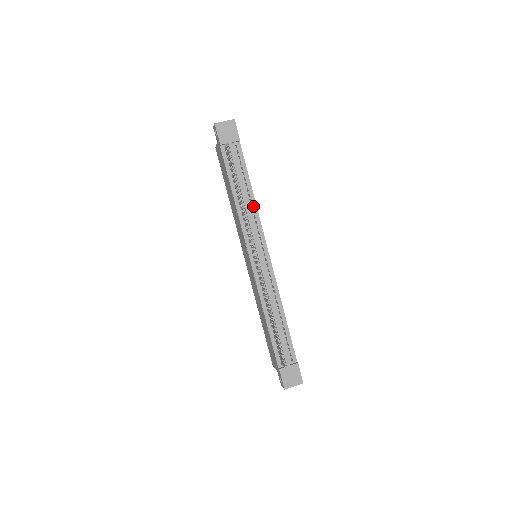
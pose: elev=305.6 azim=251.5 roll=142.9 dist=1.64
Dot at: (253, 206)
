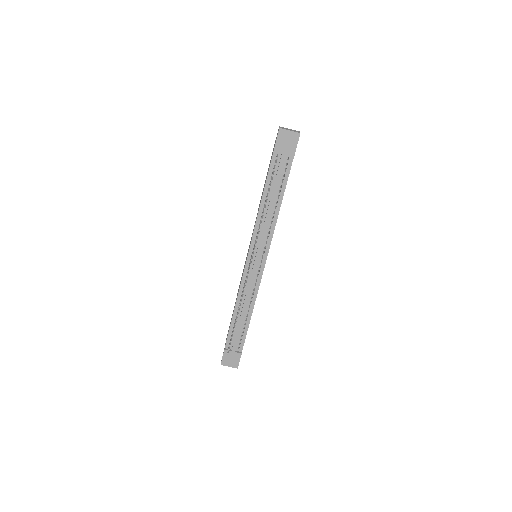
Dot at: (274, 218)
